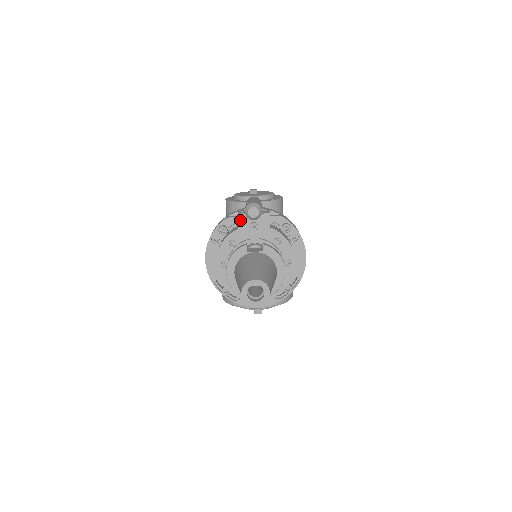
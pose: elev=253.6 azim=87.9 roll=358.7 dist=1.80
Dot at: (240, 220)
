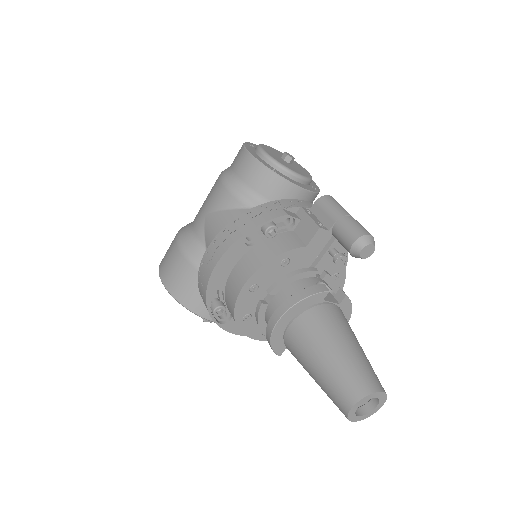
Dot at: (317, 236)
